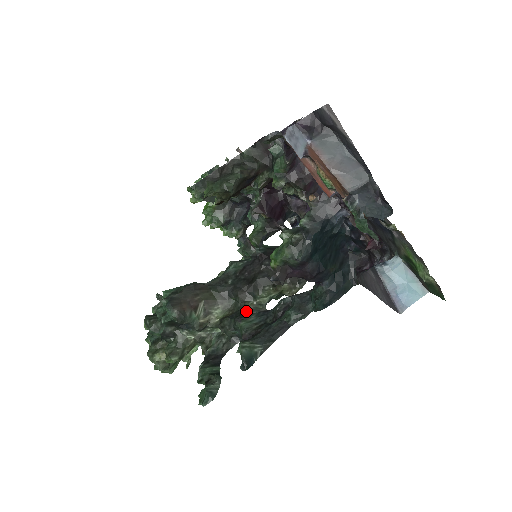
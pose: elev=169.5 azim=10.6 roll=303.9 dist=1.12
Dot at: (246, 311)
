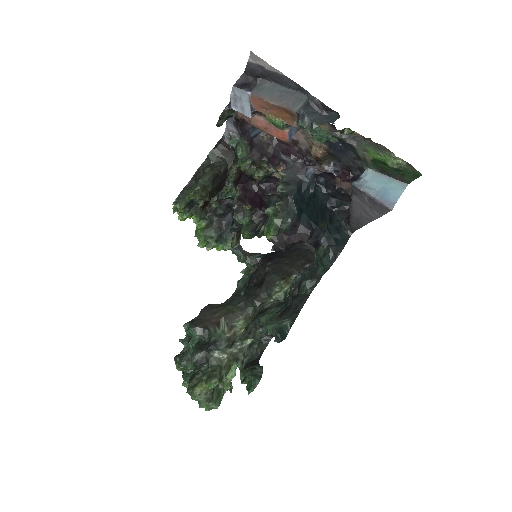
Dot at: (266, 308)
